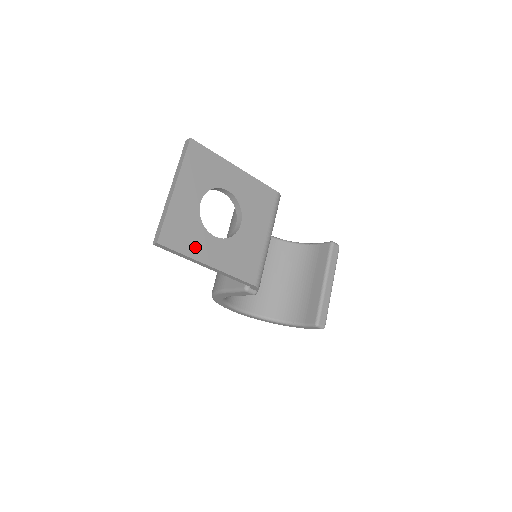
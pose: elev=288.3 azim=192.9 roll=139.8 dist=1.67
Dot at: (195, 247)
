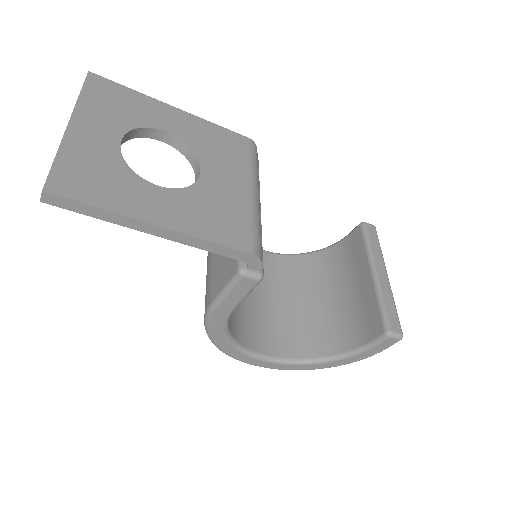
Dot at: (122, 198)
